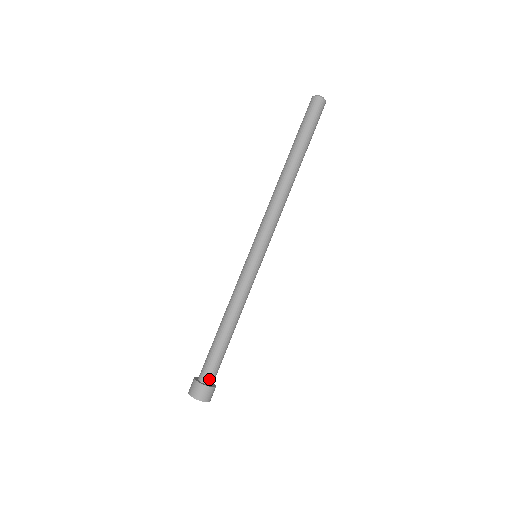
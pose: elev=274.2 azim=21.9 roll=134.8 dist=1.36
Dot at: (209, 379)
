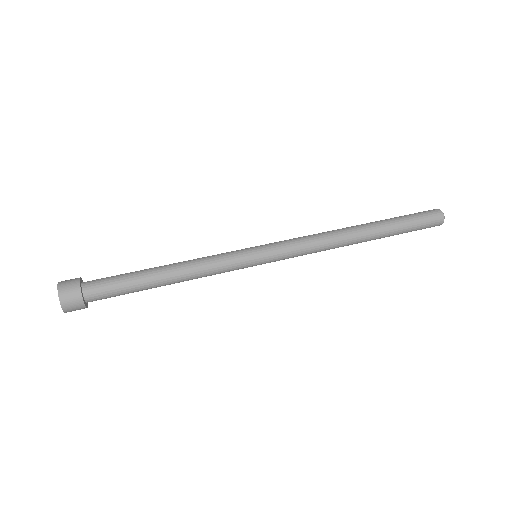
Dot at: (90, 287)
